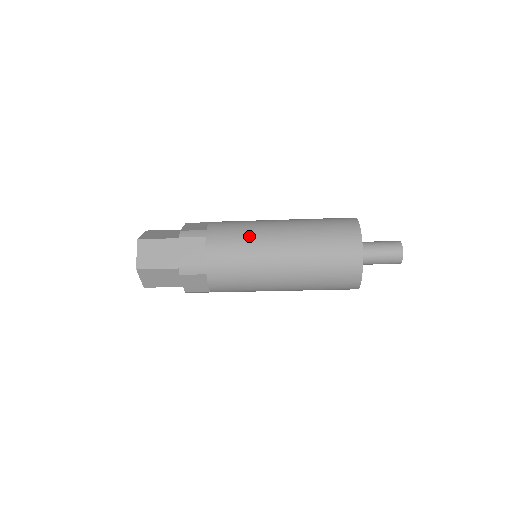
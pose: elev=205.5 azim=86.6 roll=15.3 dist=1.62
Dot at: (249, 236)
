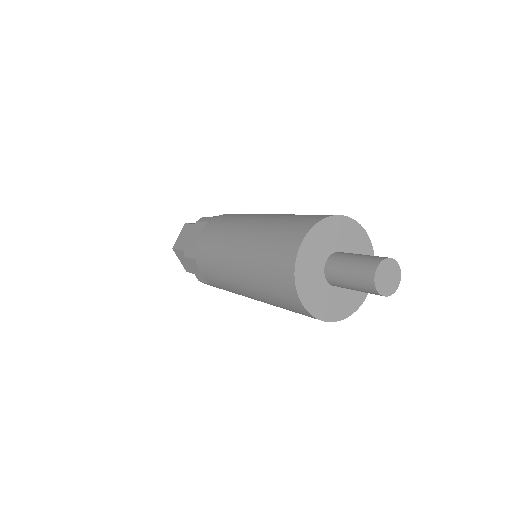
Dot at: (217, 265)
